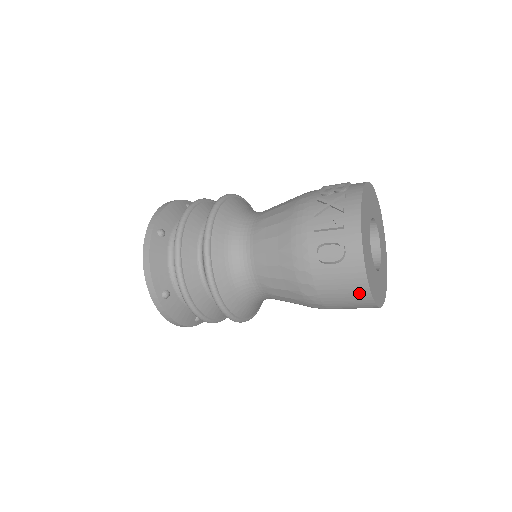
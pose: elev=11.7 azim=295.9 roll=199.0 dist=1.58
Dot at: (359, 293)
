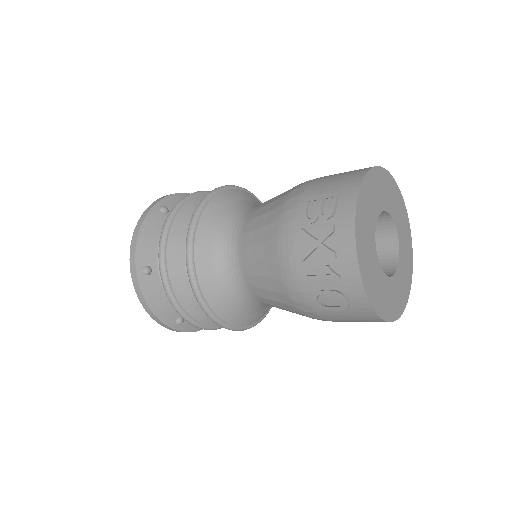
Dot at: occluded
